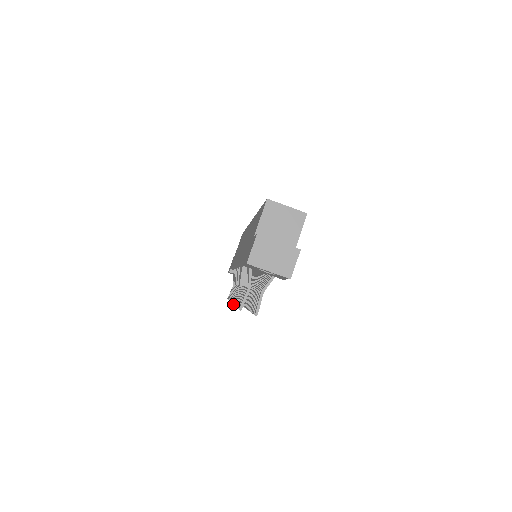
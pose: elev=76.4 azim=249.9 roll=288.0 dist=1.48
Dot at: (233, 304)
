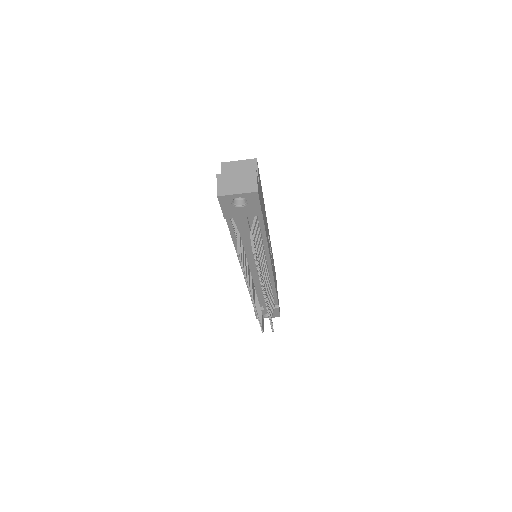
Dot at: occluded
